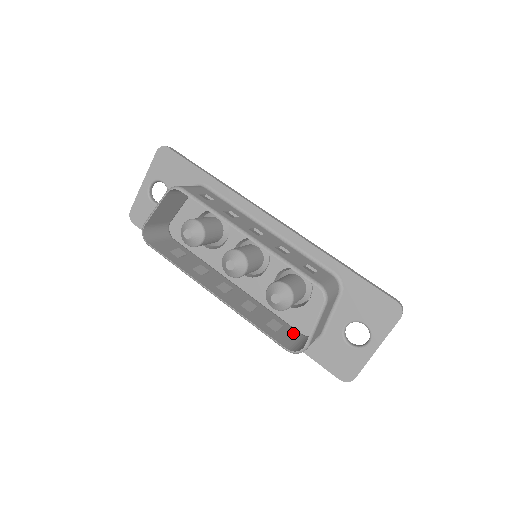
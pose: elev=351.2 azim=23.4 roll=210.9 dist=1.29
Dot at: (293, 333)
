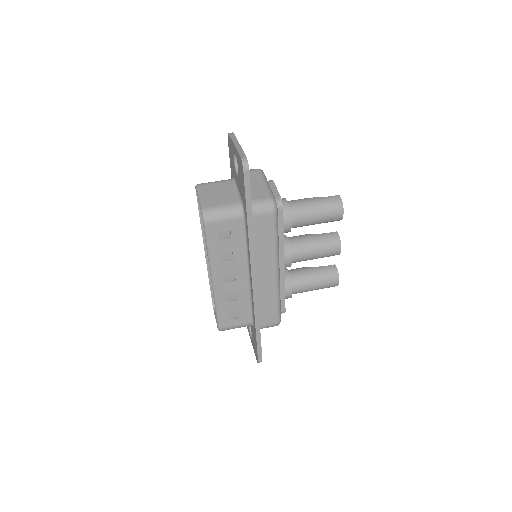
Dot at: occluded
